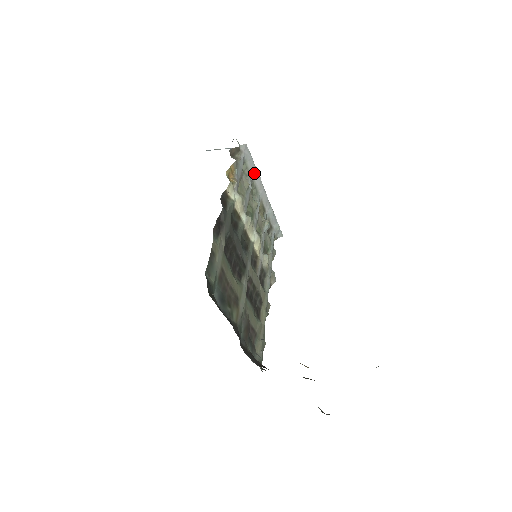
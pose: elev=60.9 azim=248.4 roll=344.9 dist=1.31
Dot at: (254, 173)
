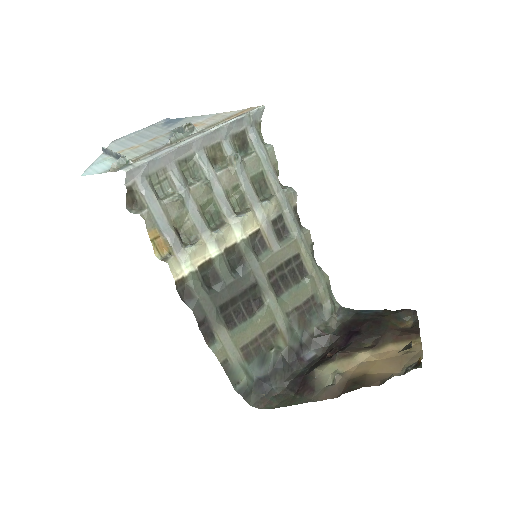
Dot at: (167, 159)
